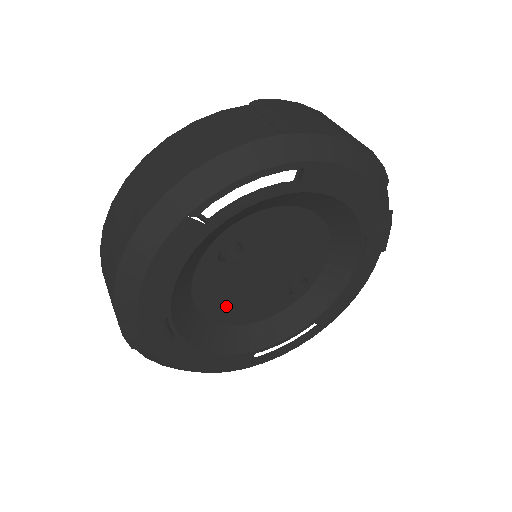
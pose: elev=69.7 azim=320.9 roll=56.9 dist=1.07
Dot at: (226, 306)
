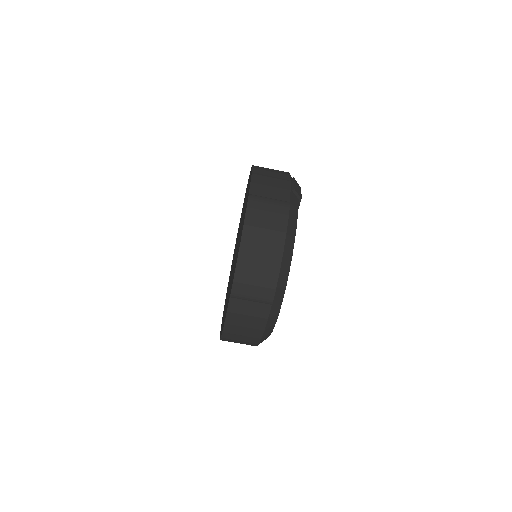
Dot at: occluded
